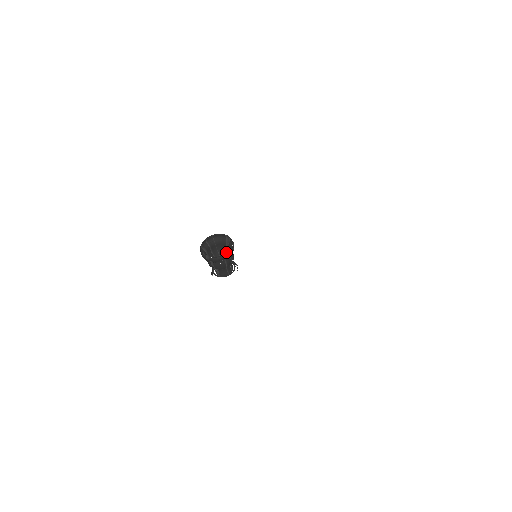
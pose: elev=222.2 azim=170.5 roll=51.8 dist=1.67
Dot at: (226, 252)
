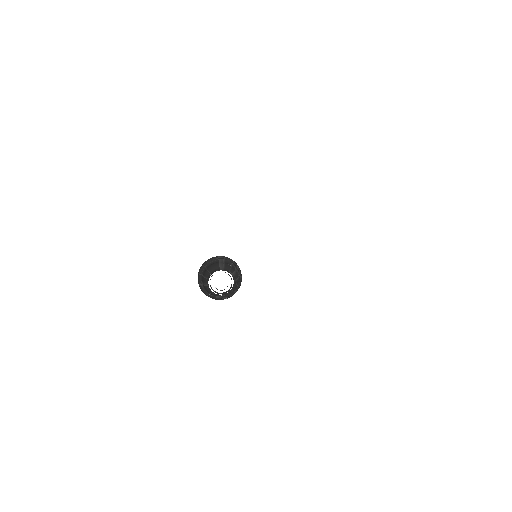
Dot at: (238, 281)
